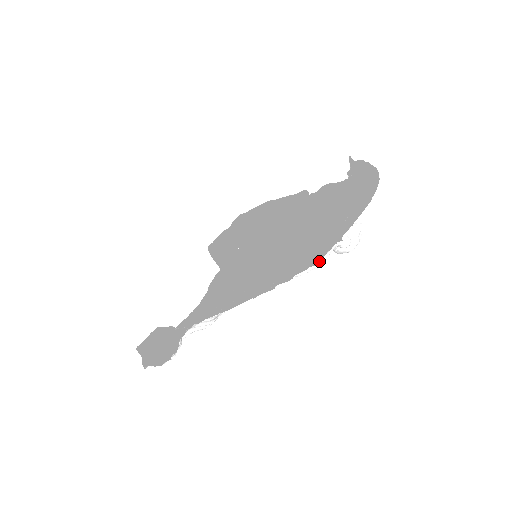
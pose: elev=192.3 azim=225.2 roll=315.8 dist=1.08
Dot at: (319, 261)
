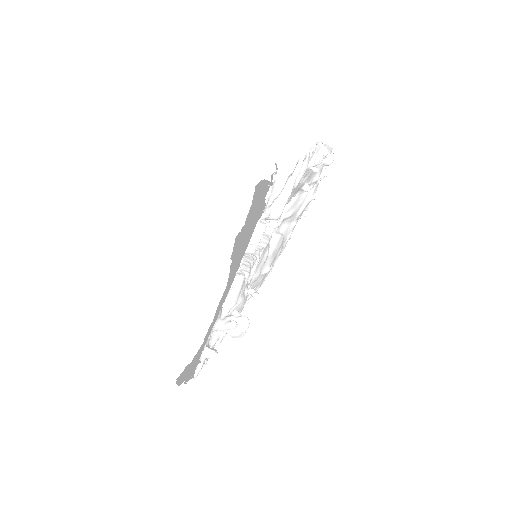
Dot at: (200, 369)
